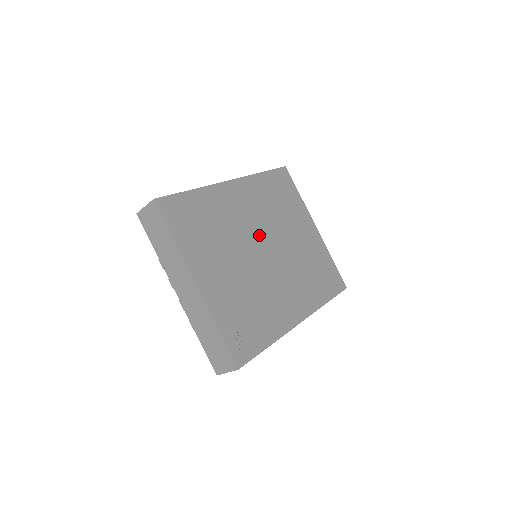
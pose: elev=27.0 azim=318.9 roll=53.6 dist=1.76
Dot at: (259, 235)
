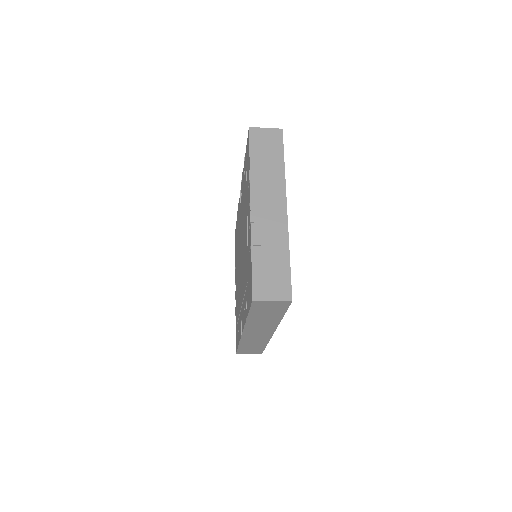
Dot at: occluded
